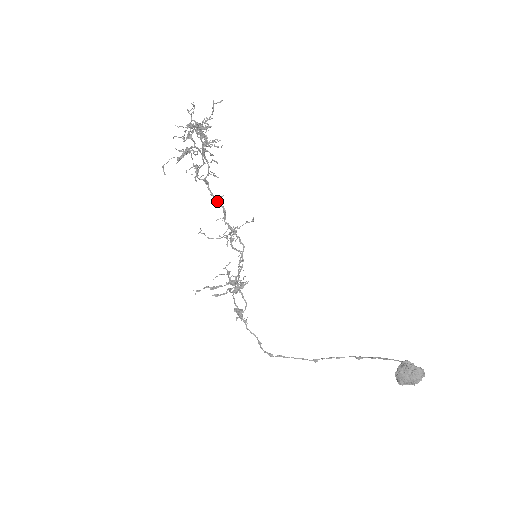
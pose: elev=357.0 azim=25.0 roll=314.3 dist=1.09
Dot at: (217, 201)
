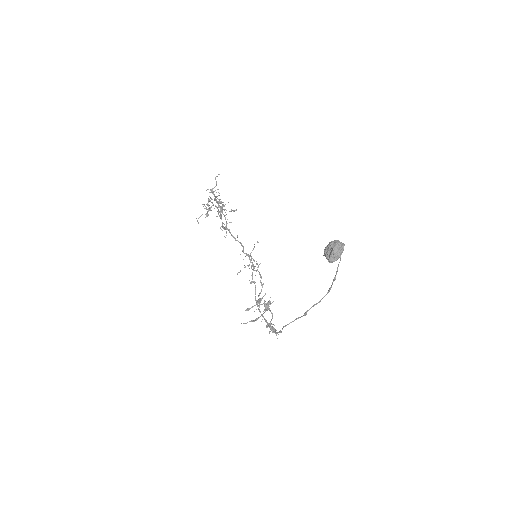
Dot at: (237, 240)
